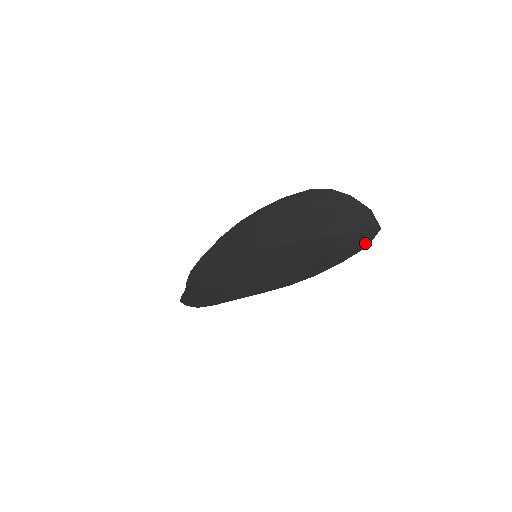
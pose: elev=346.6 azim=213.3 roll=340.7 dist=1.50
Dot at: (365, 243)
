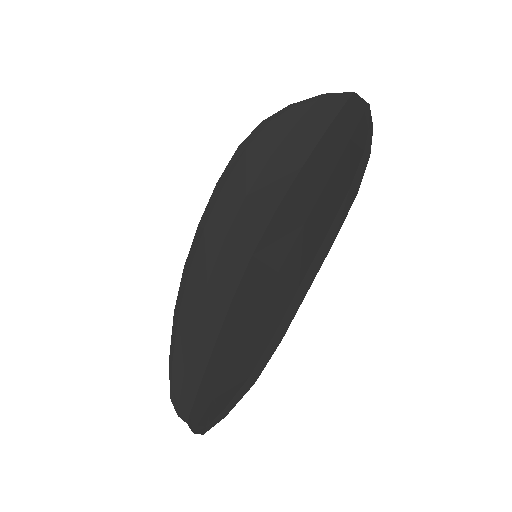
Dot at: (363, 106)
